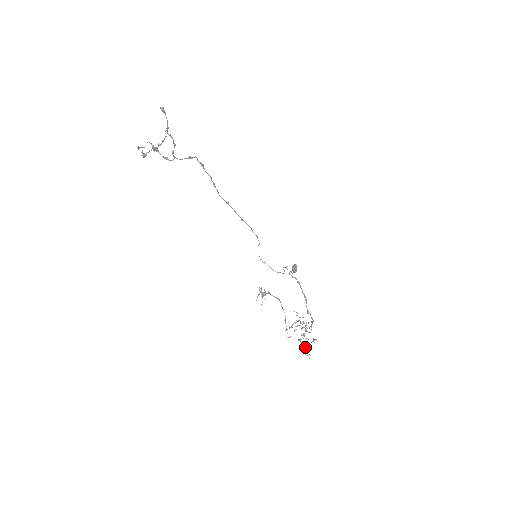
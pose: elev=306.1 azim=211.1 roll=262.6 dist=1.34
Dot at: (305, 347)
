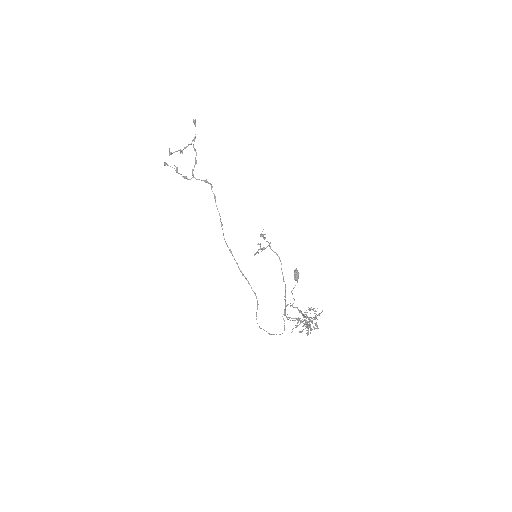
Dot at: (308, 330)
